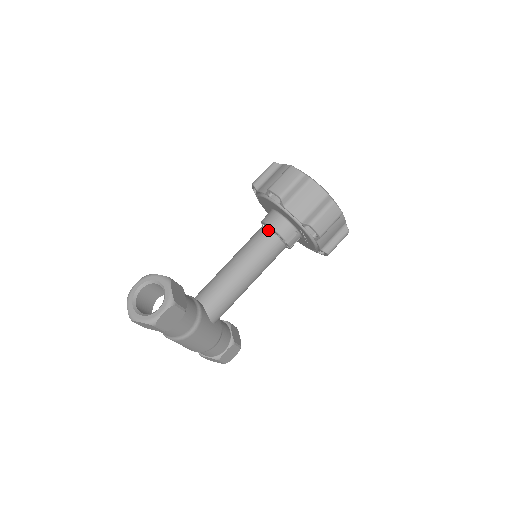
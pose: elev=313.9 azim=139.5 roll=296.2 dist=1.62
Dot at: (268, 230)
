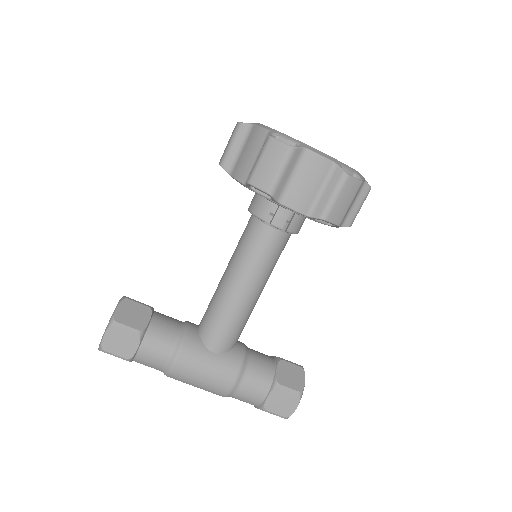
Dot at: (251, 216)
